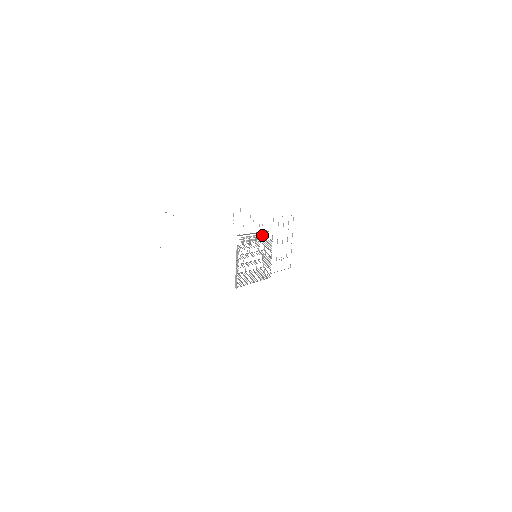
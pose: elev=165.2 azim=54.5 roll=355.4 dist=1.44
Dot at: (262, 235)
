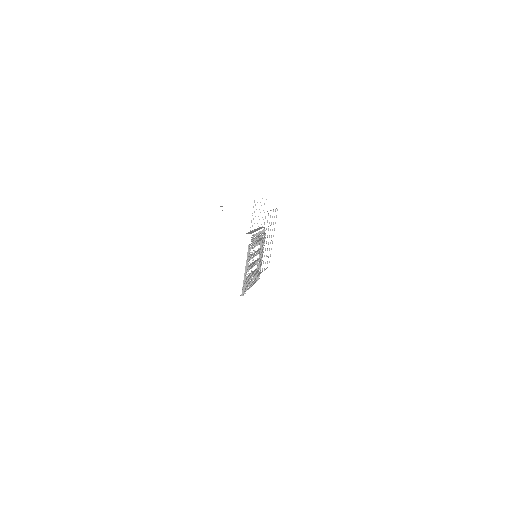
Dot at: occluded
